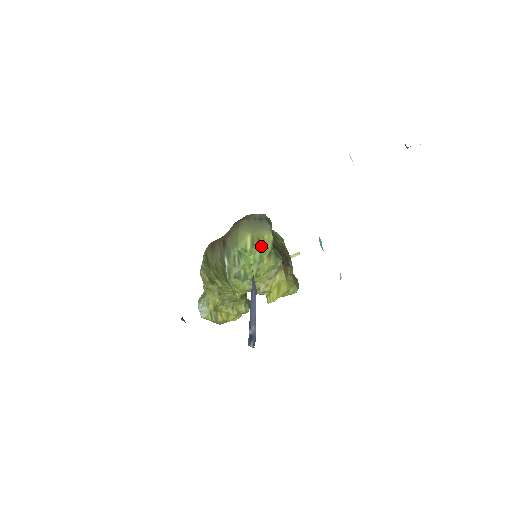
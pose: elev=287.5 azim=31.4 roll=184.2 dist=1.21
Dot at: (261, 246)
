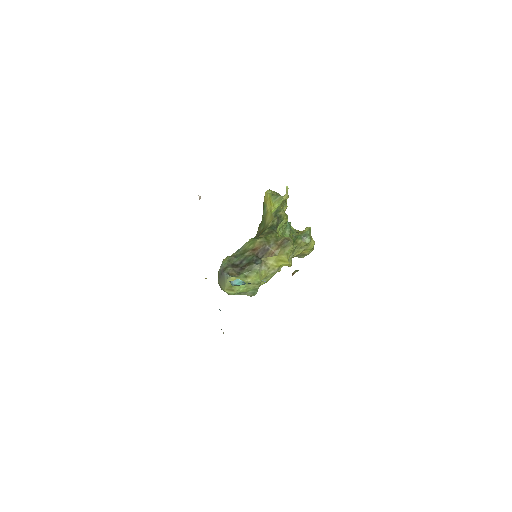
Dot at: occluded
